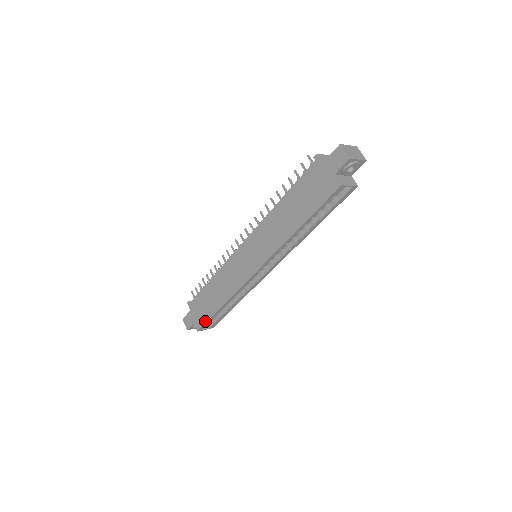
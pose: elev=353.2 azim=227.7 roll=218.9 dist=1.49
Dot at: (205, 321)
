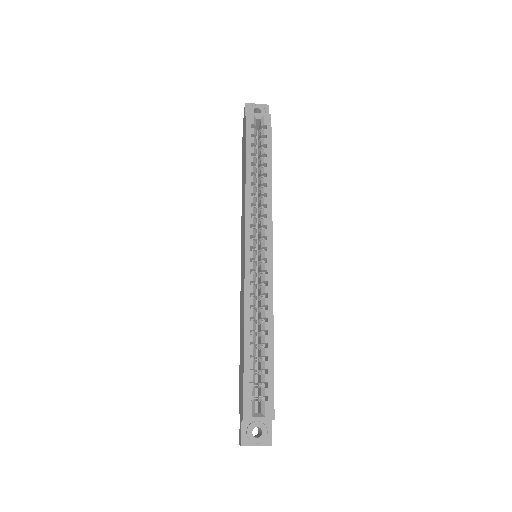
Dot at: (243, 387)
